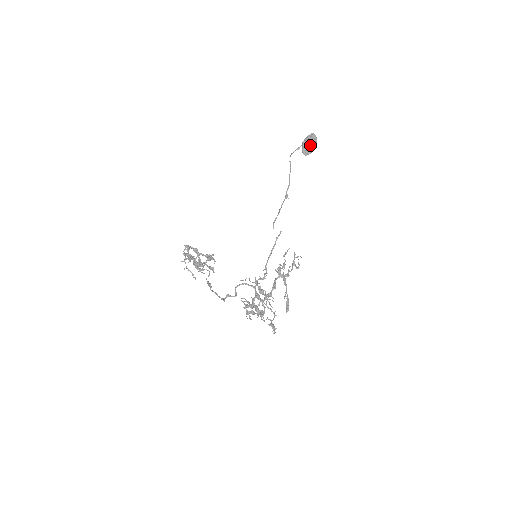
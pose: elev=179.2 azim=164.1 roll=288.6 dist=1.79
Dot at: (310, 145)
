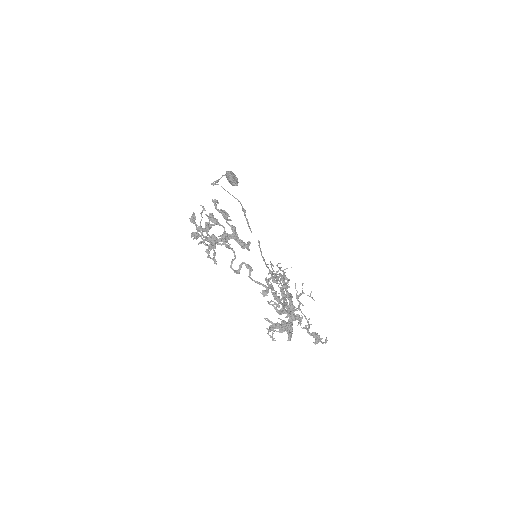
Dot at: occluded
